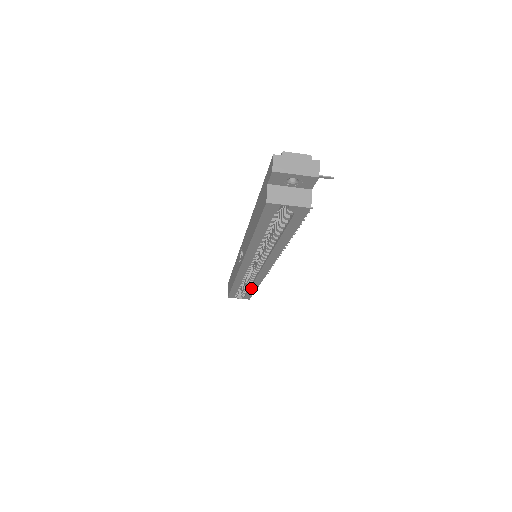
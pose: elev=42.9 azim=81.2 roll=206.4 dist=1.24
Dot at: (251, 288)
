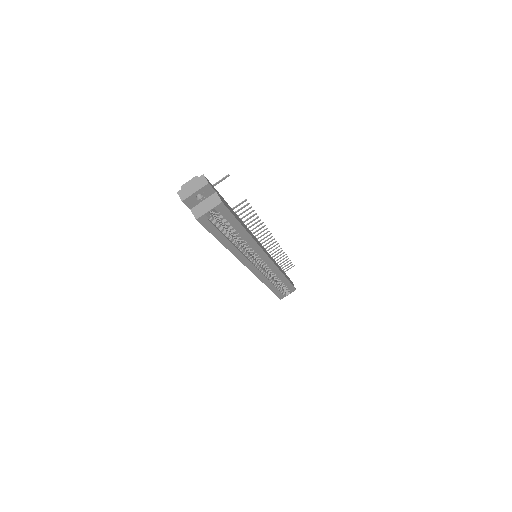
Dot at: (282, 280)
